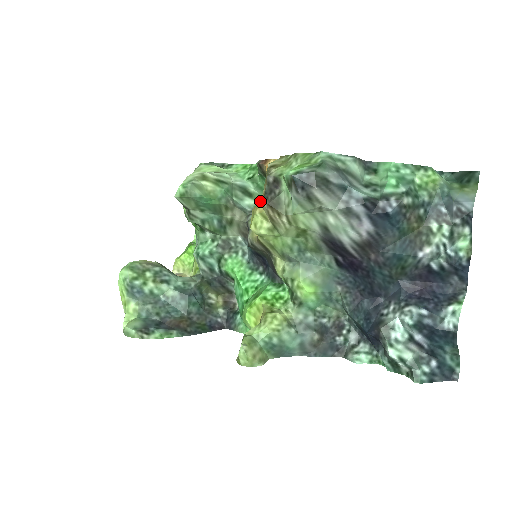
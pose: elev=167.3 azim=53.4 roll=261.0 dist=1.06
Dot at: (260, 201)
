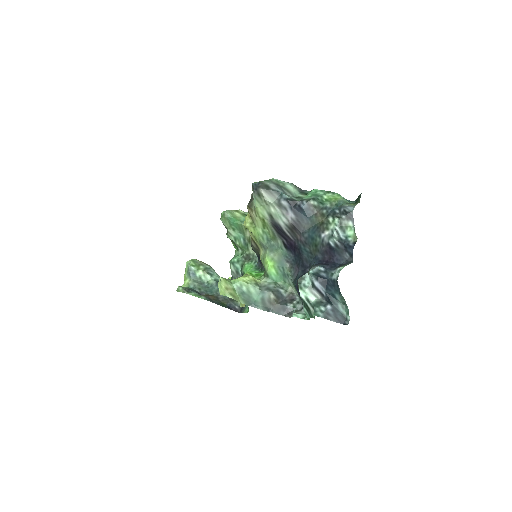
Dot at: occluded
